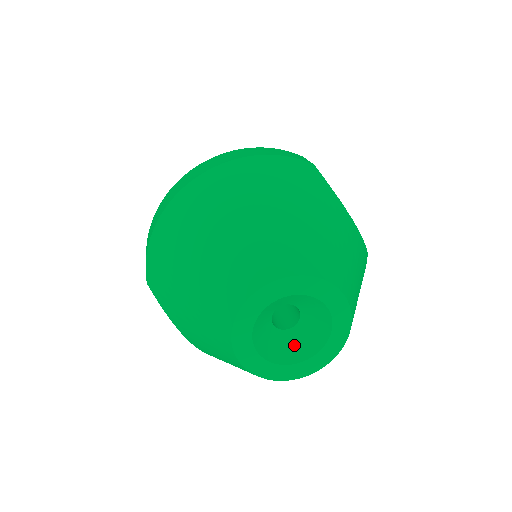
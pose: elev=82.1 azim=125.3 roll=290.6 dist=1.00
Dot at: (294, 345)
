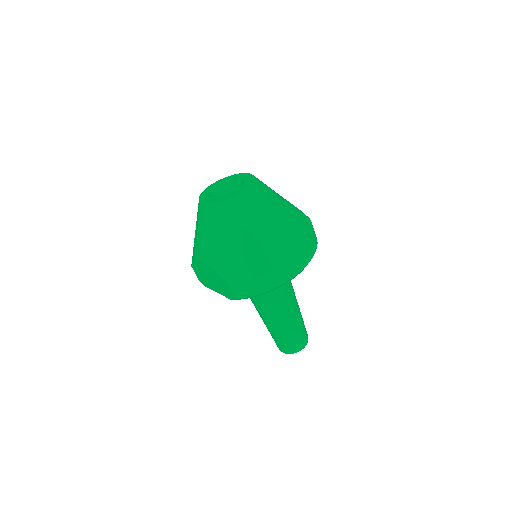
Dot at: occluded
